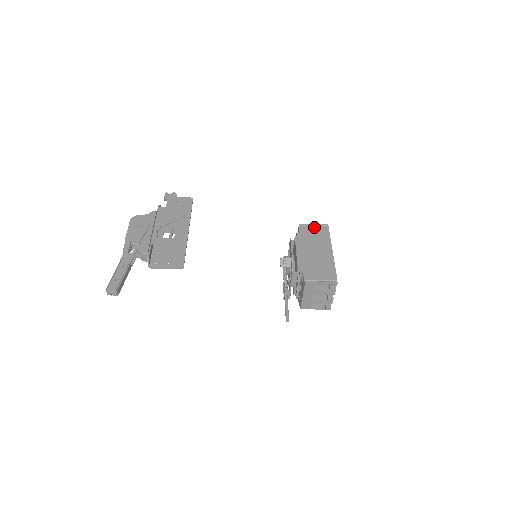
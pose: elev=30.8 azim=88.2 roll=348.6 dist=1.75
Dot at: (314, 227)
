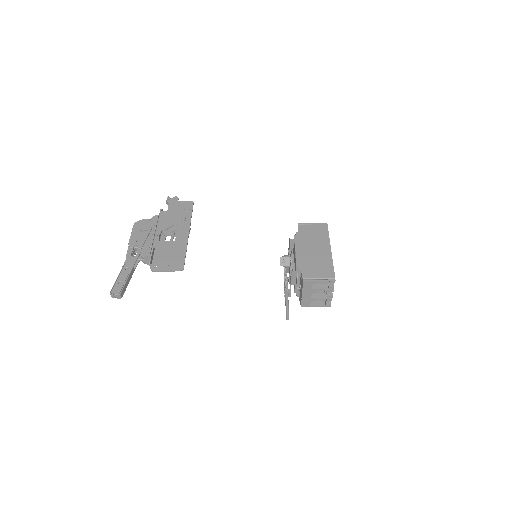
Dot at: (313, 226)
